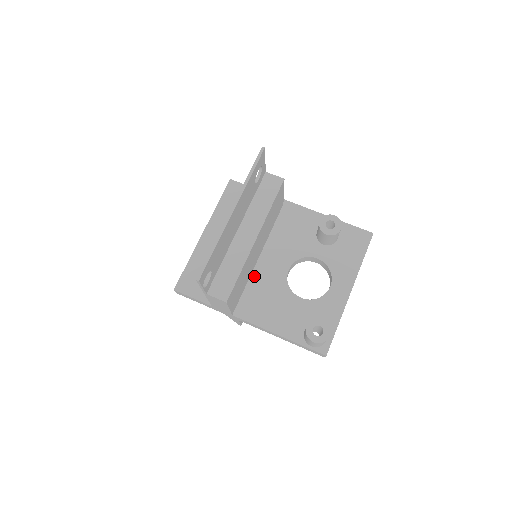
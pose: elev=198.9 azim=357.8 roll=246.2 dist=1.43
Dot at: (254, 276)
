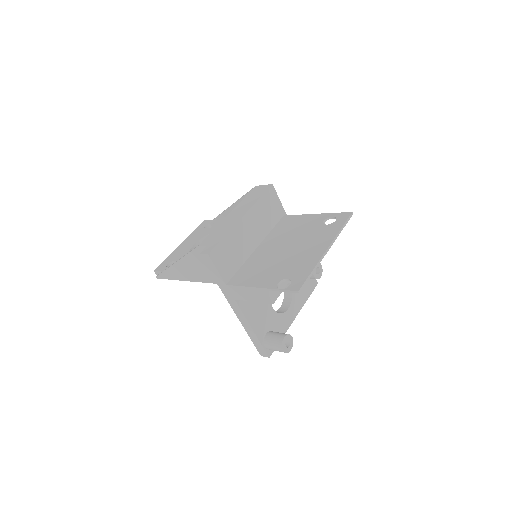
Dot at: occluded
